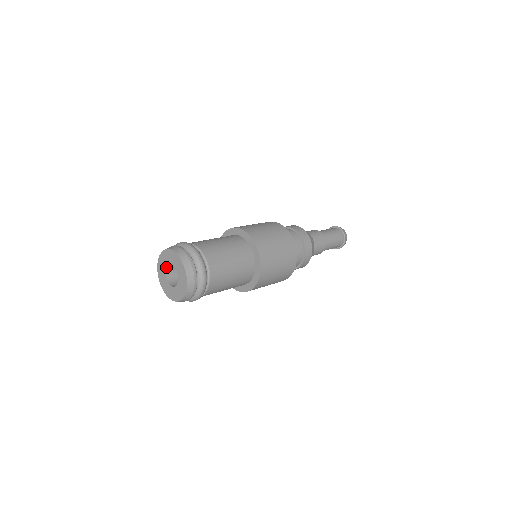
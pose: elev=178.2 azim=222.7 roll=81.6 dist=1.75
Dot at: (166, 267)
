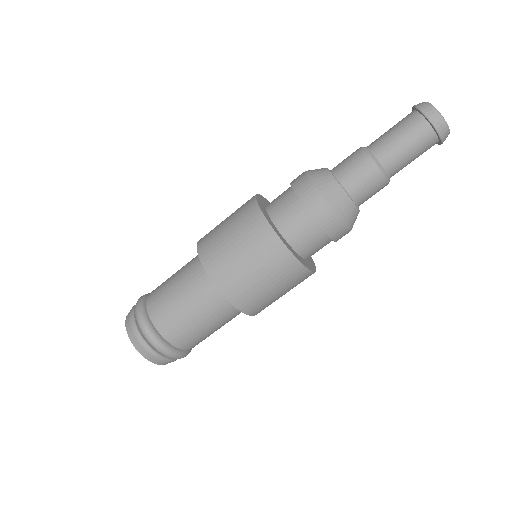
Dot at: occluded
